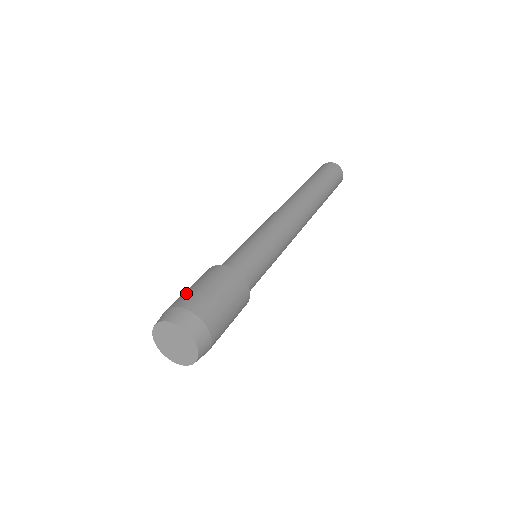
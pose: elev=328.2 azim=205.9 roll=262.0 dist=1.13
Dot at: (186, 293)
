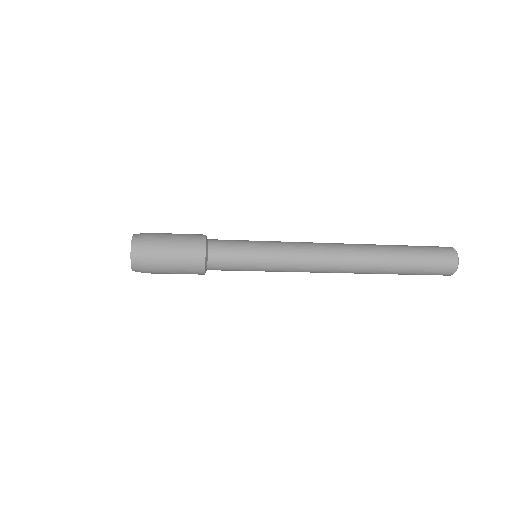
Dot at: occluded
